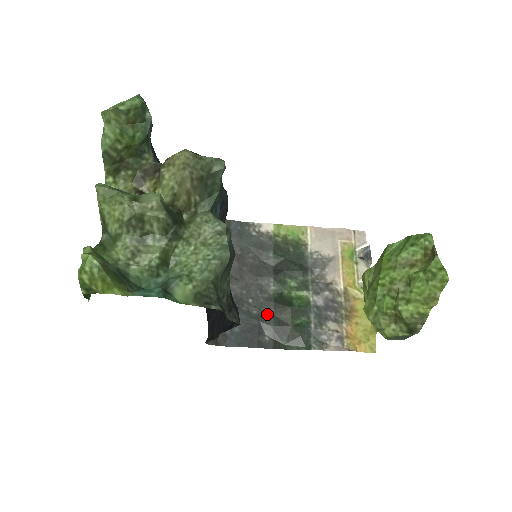
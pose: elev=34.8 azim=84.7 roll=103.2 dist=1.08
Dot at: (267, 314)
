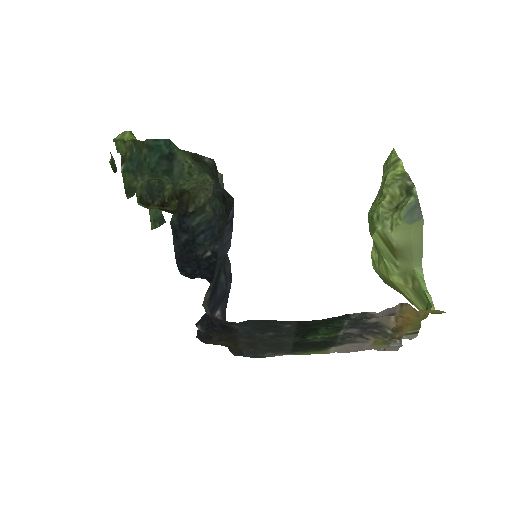
Dot at: (287, 332)
